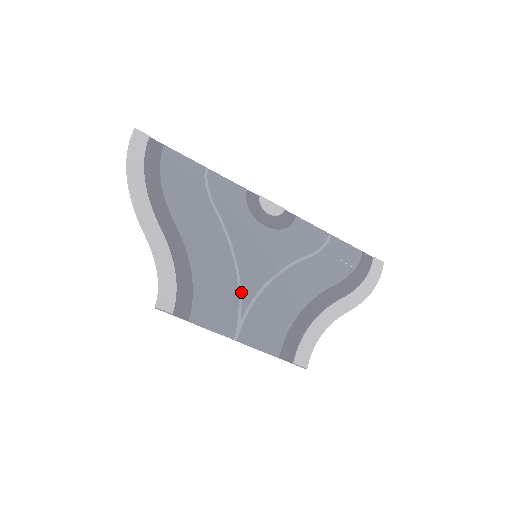
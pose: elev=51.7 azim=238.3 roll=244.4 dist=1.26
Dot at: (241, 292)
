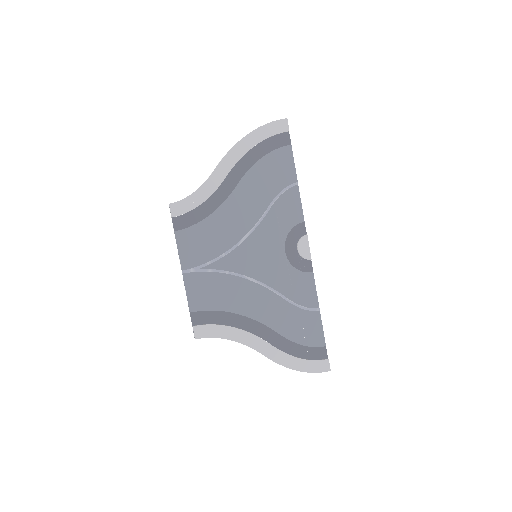
Dot at: (220, 258)
